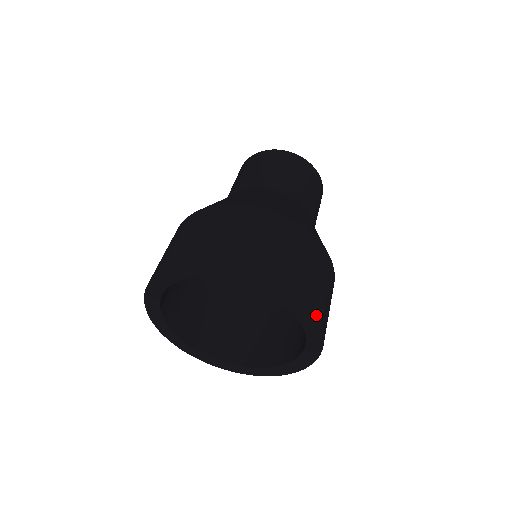
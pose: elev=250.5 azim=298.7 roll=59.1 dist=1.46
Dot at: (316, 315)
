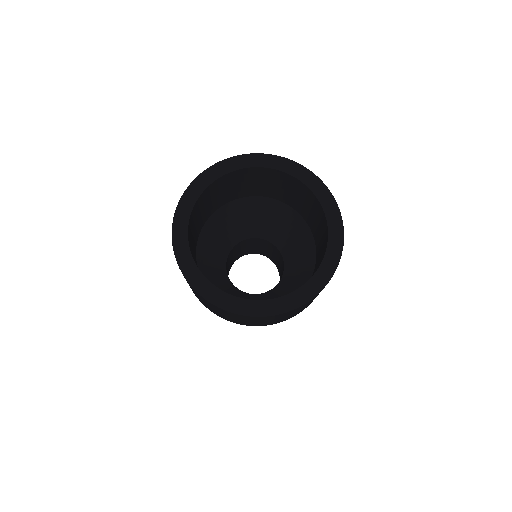
Dot at: (299, 165)
